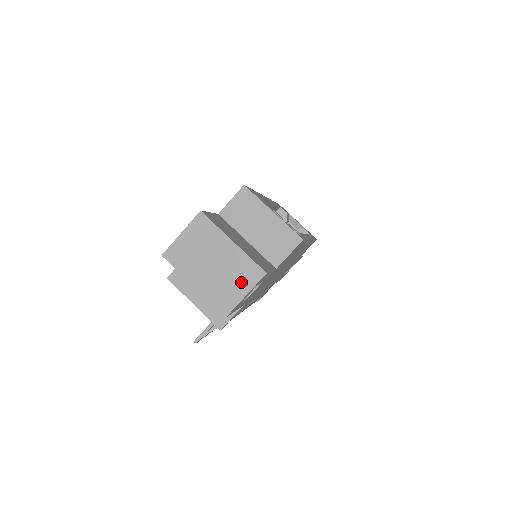
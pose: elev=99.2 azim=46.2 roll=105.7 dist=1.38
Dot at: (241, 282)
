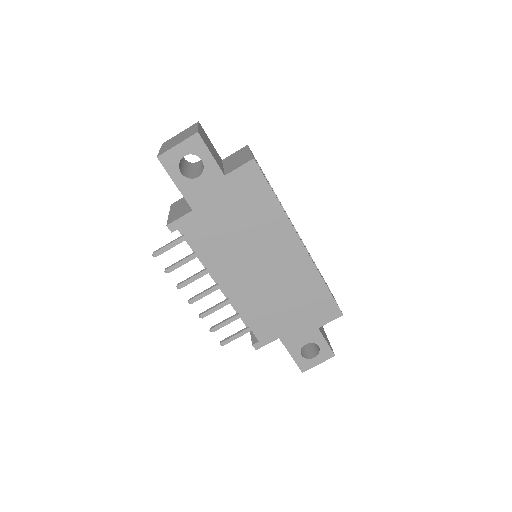
Dot at: (182, 140)
